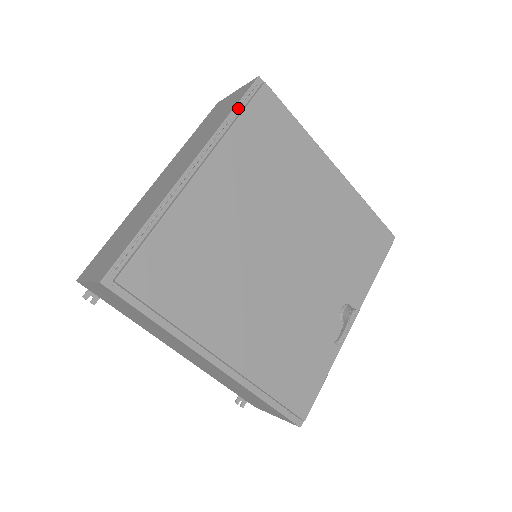
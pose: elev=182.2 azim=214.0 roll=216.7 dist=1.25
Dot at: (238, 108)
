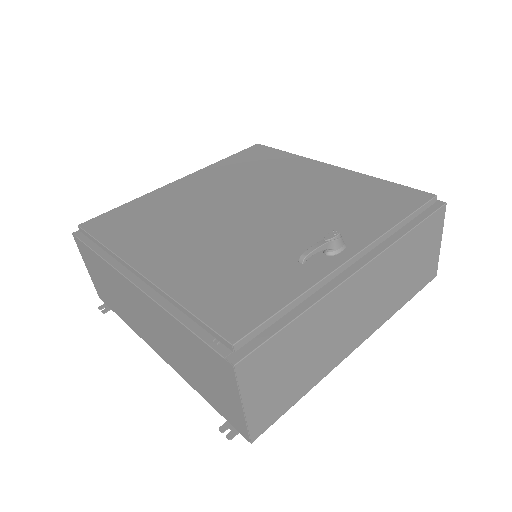
Dot at: occluded
